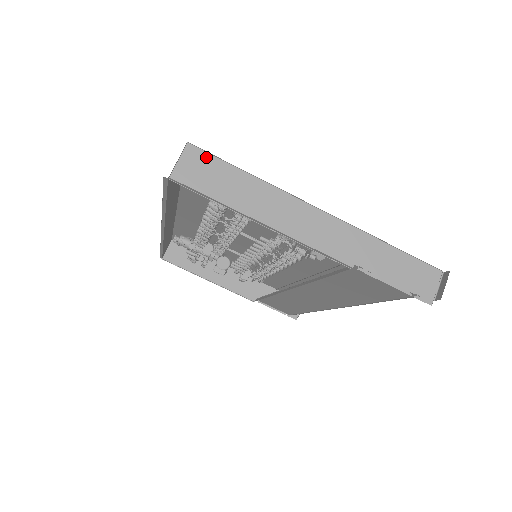
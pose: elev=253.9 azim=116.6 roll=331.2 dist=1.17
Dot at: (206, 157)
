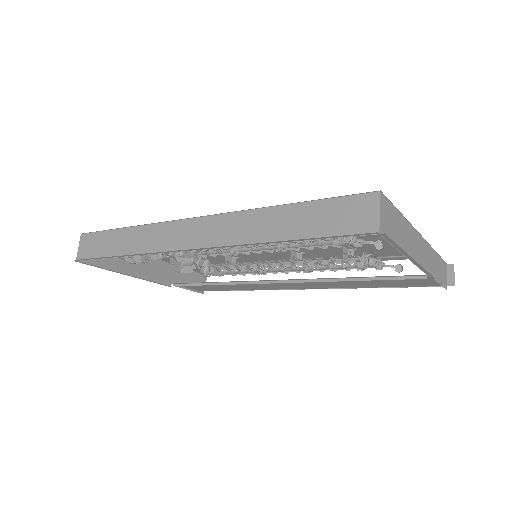
Dot at: (388, 204)
